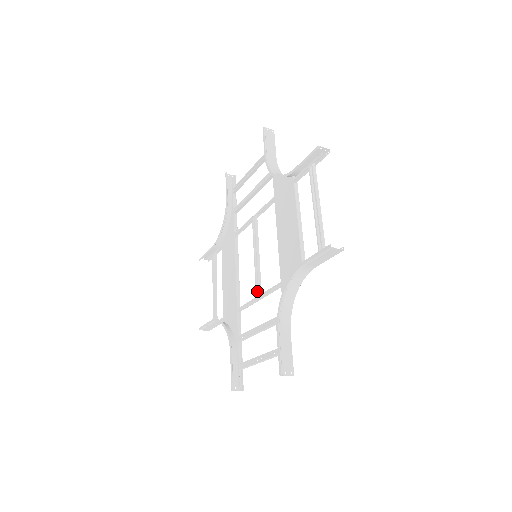
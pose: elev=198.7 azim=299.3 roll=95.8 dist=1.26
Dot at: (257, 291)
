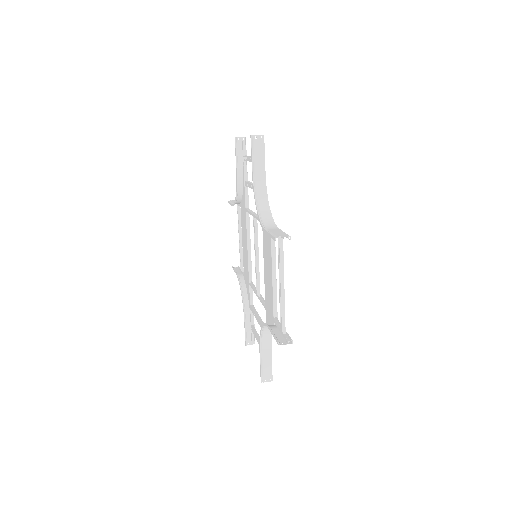
Dot at: (257, 287)
